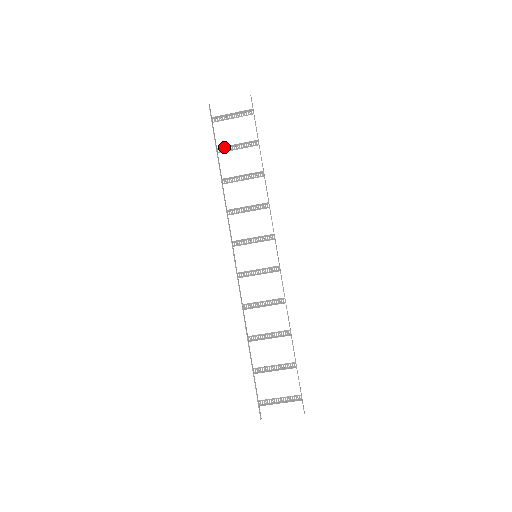
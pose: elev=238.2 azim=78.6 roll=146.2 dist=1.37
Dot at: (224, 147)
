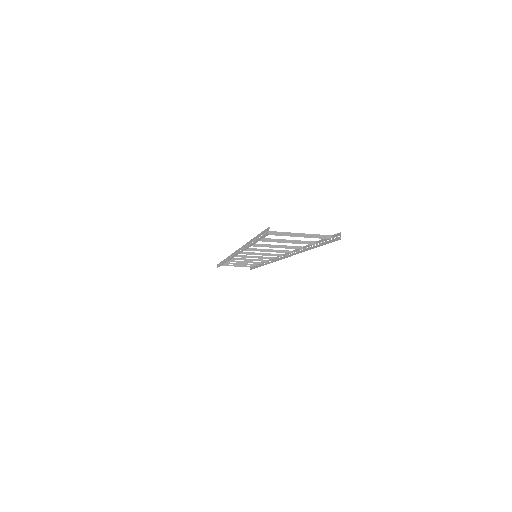
Dot at: (266, 239)
